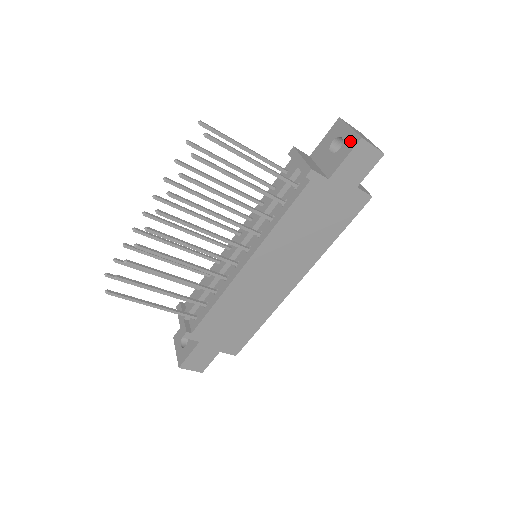
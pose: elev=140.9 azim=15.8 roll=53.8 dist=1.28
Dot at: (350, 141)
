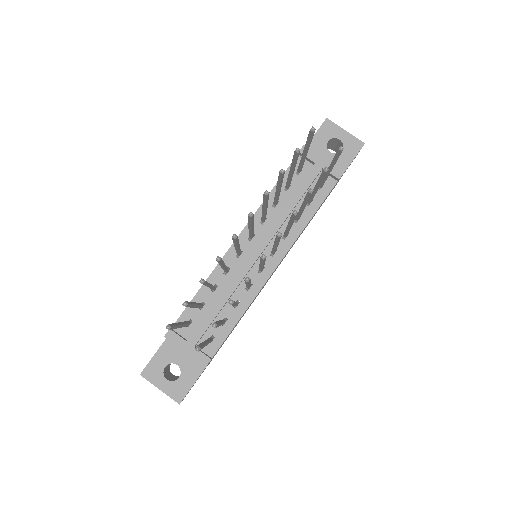
Dot at: (352, 145)
